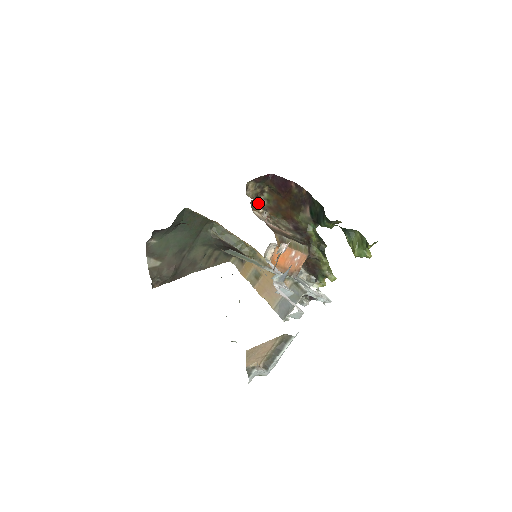
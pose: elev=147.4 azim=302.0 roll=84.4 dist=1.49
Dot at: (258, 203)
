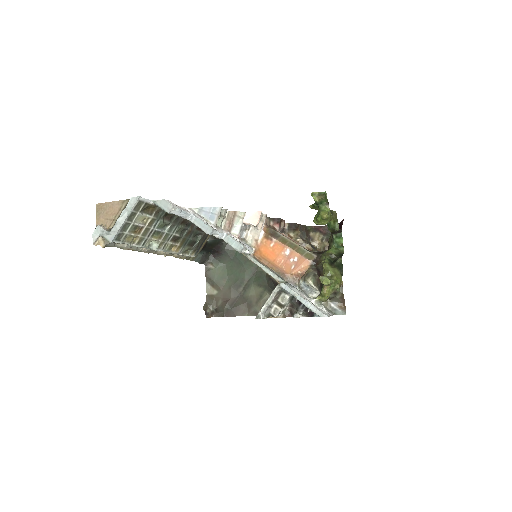
Dot at: (299, 234)
